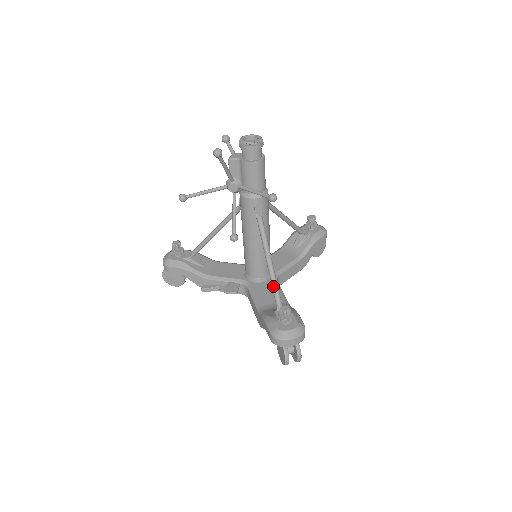
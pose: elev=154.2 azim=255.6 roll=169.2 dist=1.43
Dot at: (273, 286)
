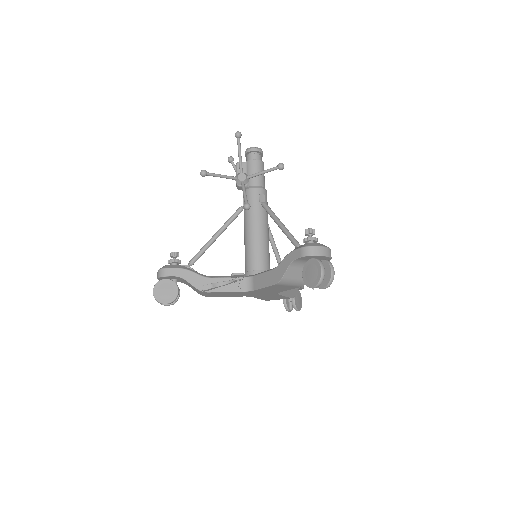
Dot at: (289, 234)
